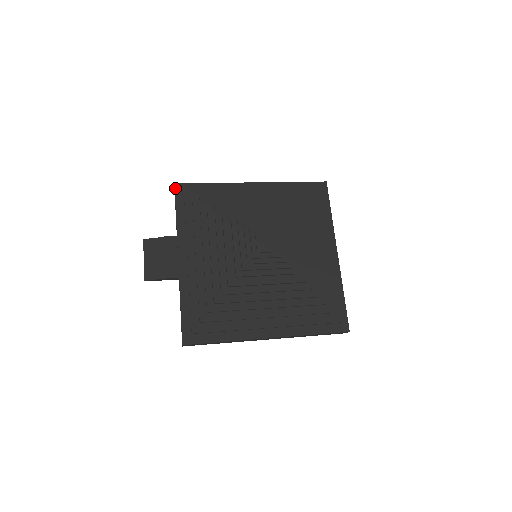
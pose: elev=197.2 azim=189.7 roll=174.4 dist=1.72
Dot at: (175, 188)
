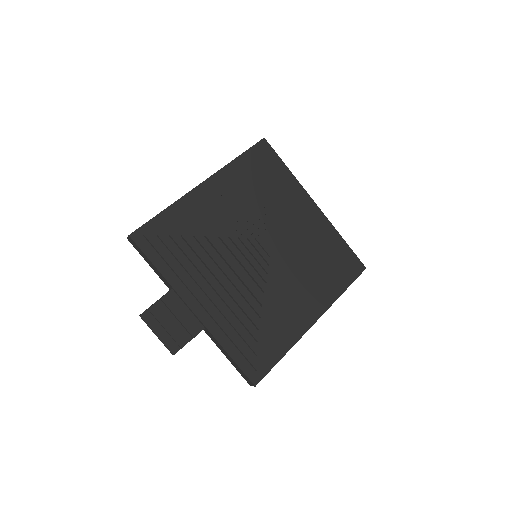
Dot at: (133, 240)
